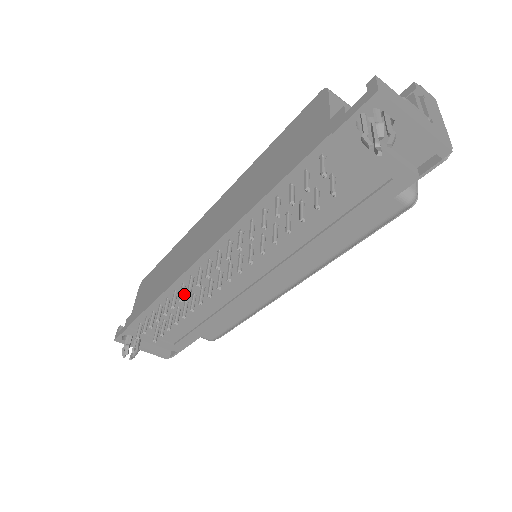
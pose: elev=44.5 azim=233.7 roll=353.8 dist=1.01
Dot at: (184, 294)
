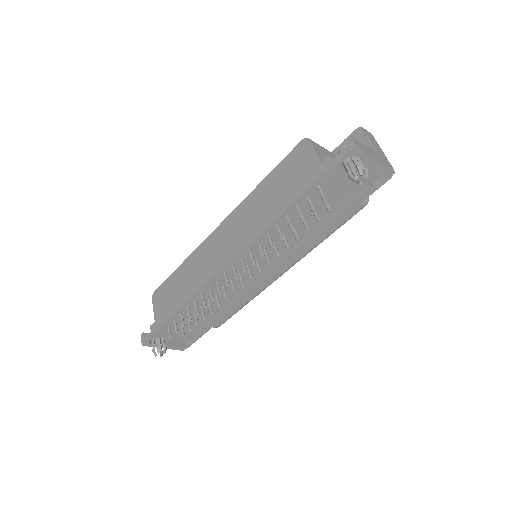
Dot at: (207, 295)
